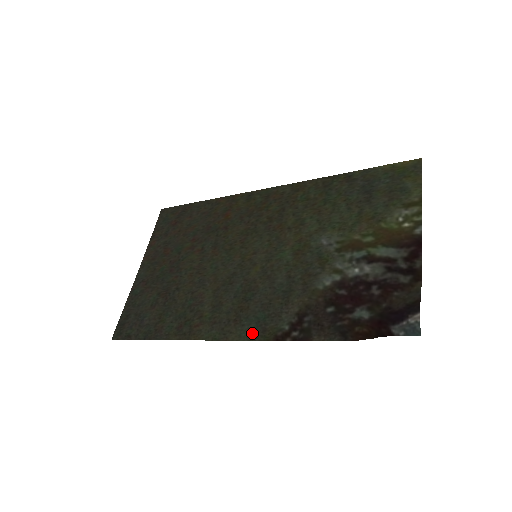
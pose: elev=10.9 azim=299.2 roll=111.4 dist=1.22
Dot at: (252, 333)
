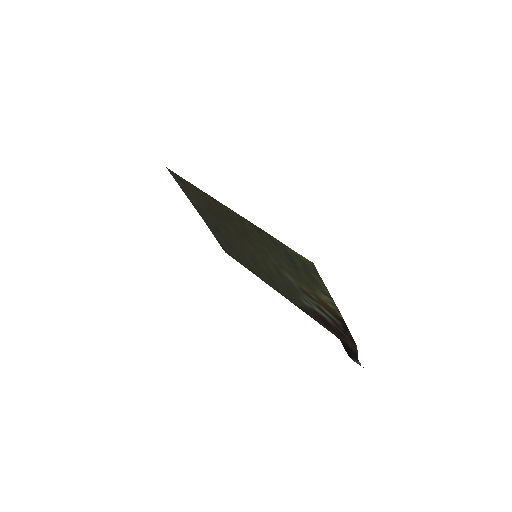
Dot at: (288, 299)
